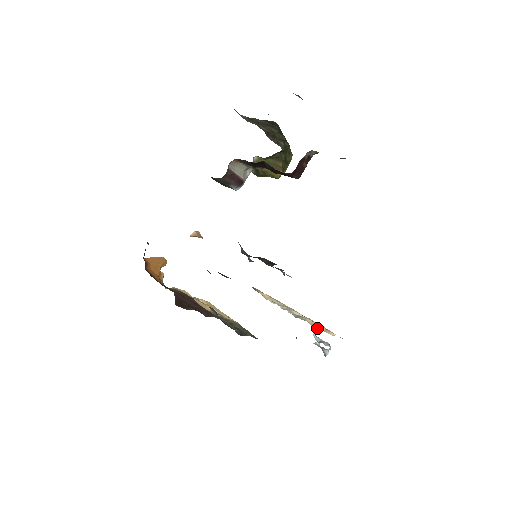
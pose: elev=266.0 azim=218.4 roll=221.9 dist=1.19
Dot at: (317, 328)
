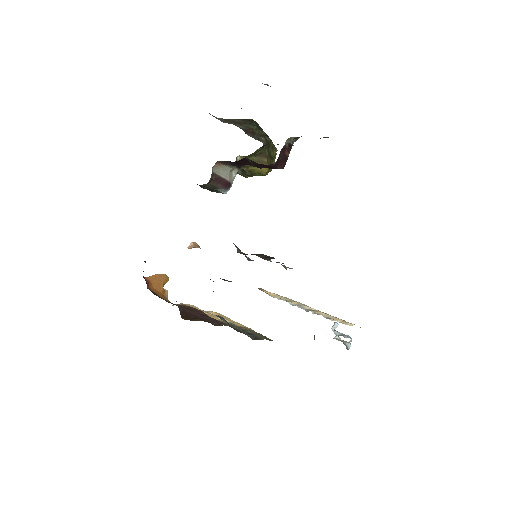
Dot at: (334, 322)
